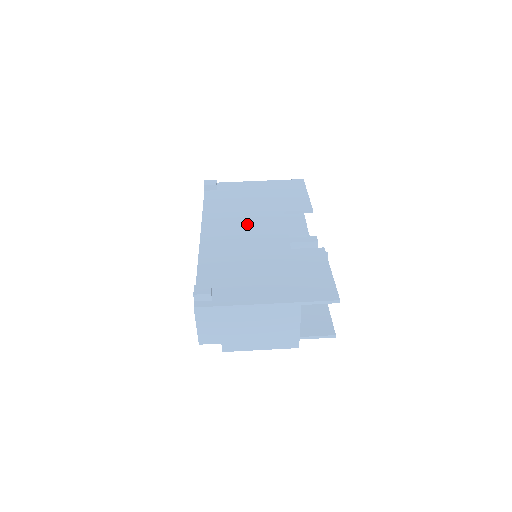
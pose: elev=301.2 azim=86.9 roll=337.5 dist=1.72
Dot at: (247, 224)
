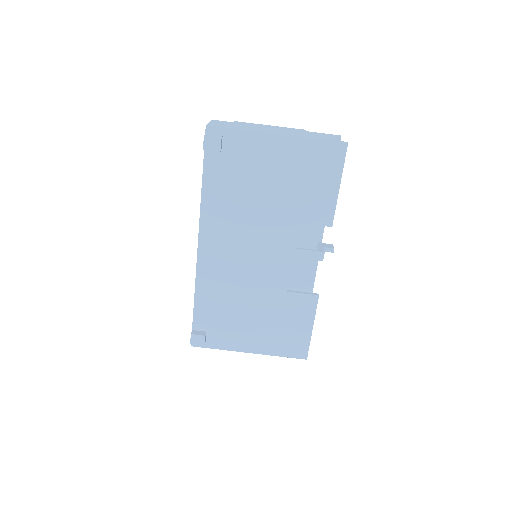
Dot at: (250, 241)
